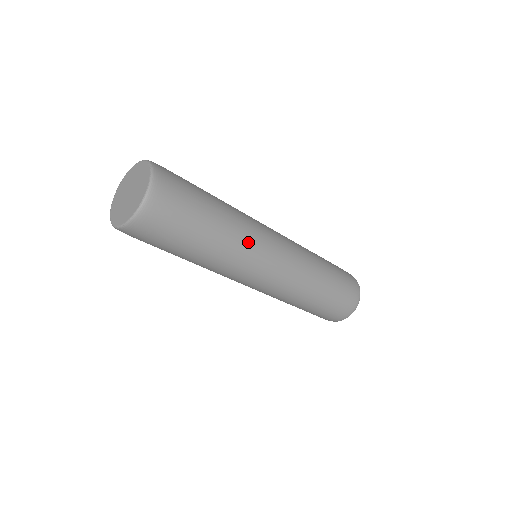
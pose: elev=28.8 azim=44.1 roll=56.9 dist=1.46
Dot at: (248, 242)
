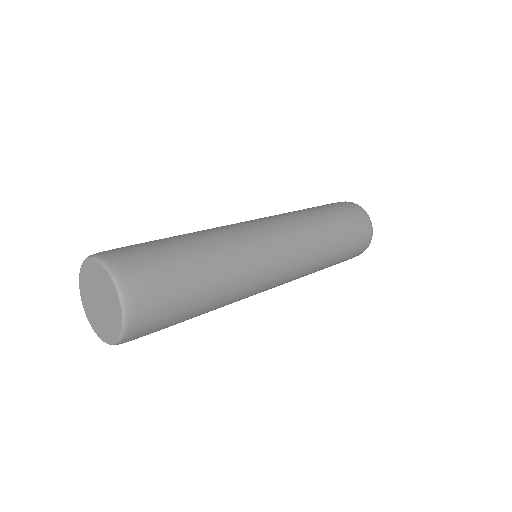
Dot at: (242, 297)
